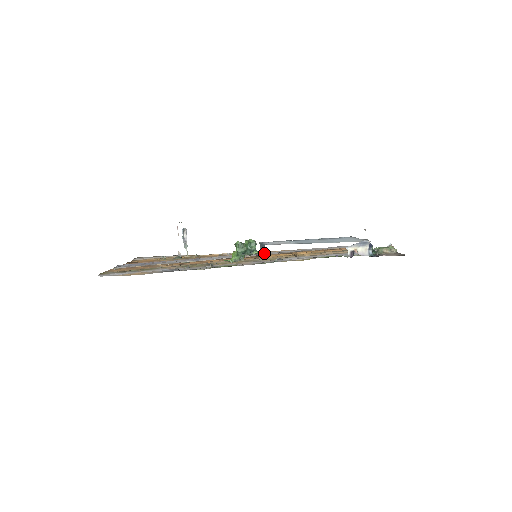
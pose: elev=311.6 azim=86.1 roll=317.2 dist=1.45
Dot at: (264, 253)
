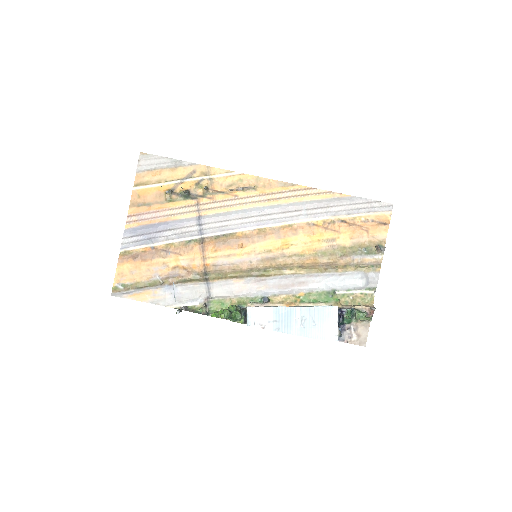
Dot at: occluded
